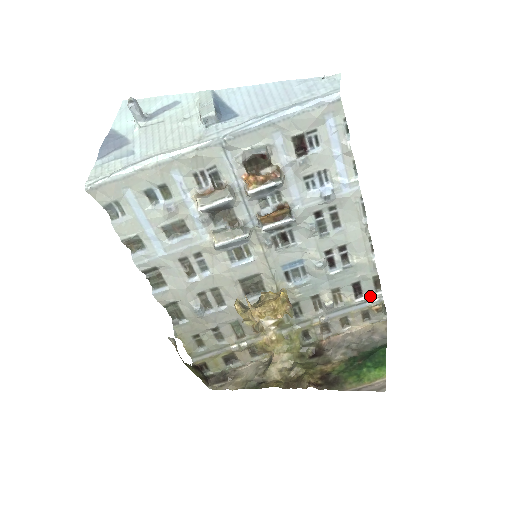
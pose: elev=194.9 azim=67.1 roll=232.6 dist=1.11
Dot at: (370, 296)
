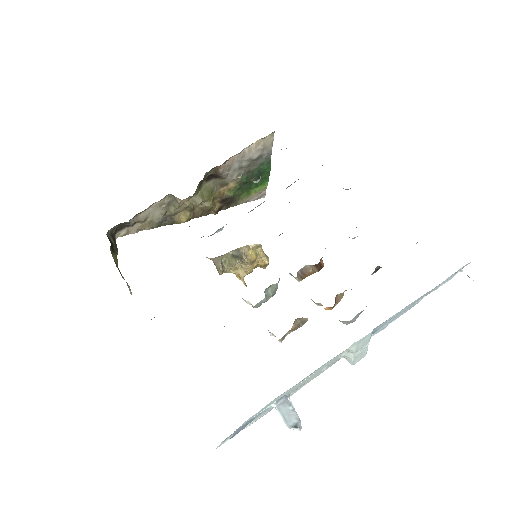
Dot at: occluded
